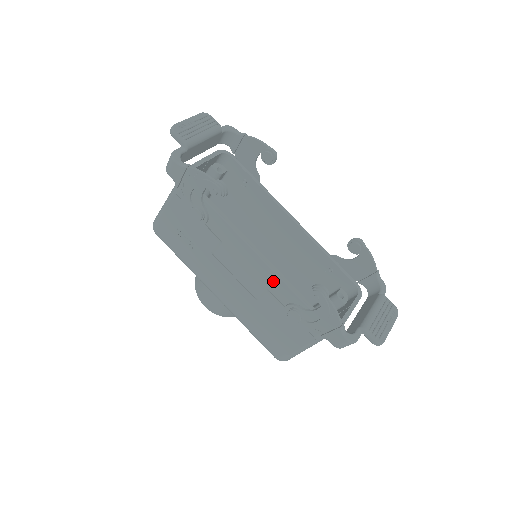
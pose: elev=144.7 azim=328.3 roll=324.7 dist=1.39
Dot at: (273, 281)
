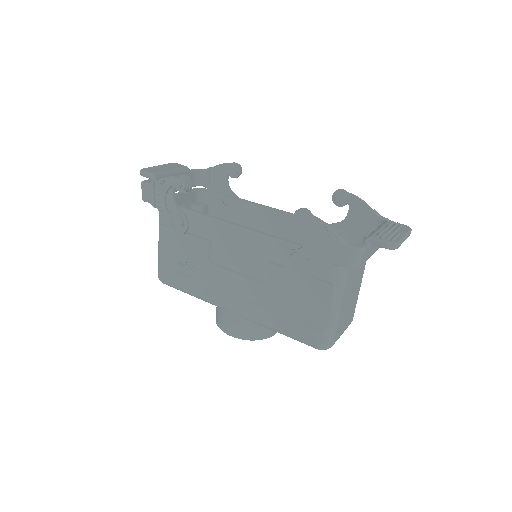
Dot at: (265, 246)
